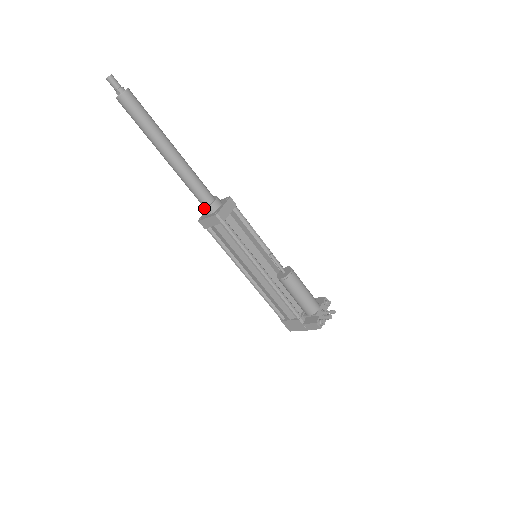
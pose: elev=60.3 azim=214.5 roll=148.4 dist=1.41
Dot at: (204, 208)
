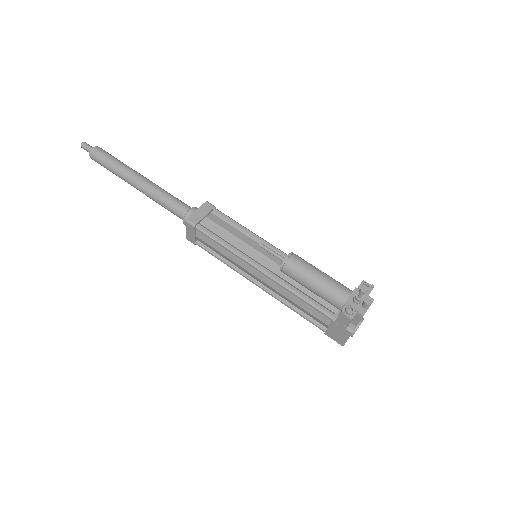
Dot at: (183, 222)
